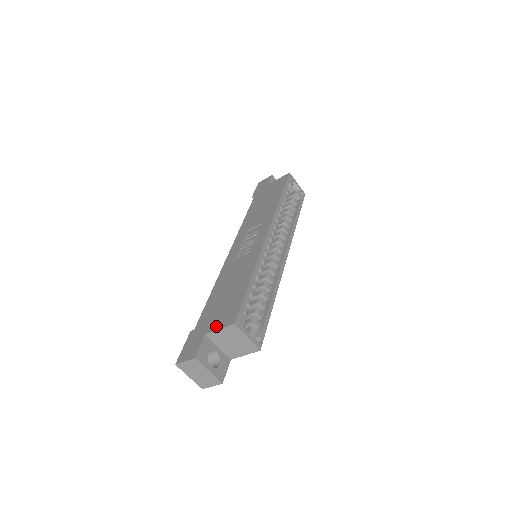
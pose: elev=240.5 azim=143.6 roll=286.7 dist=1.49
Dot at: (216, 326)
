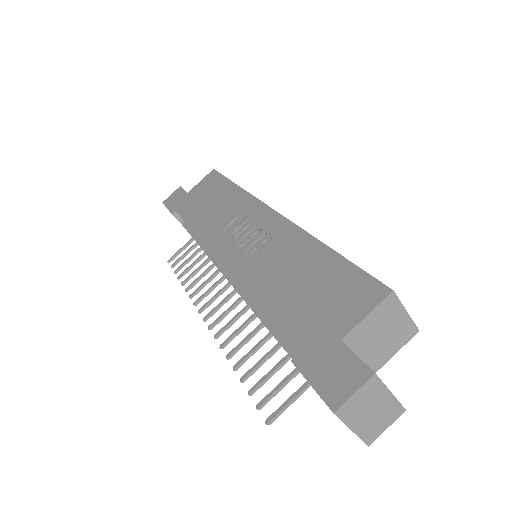
Dot at: (351, 317)
